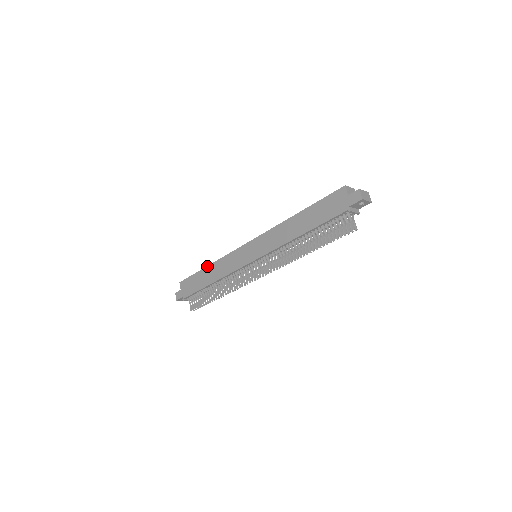
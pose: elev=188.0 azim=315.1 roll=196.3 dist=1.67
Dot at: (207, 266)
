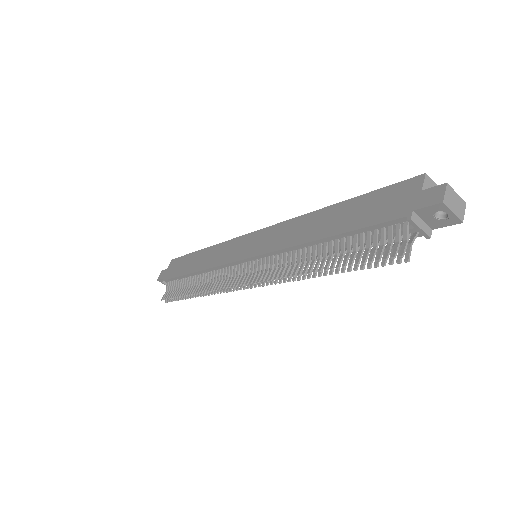
Dot at: (203, 249)
